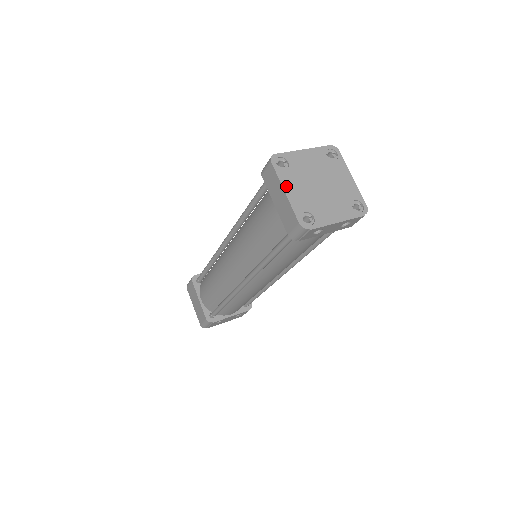
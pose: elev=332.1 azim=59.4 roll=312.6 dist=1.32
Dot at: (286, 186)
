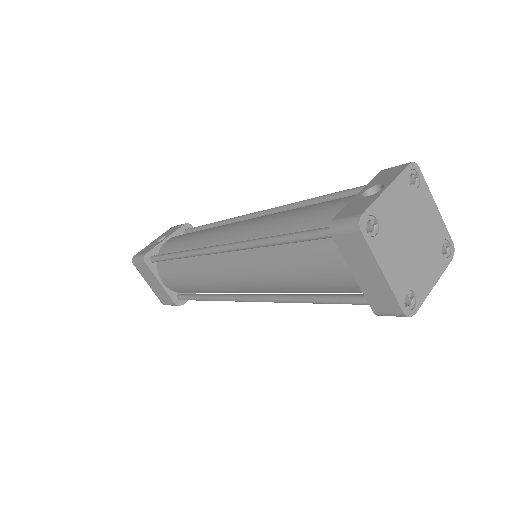
Dot at: (383, 263)
